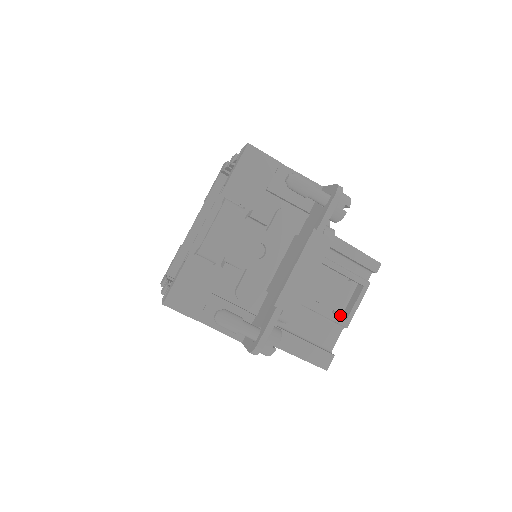
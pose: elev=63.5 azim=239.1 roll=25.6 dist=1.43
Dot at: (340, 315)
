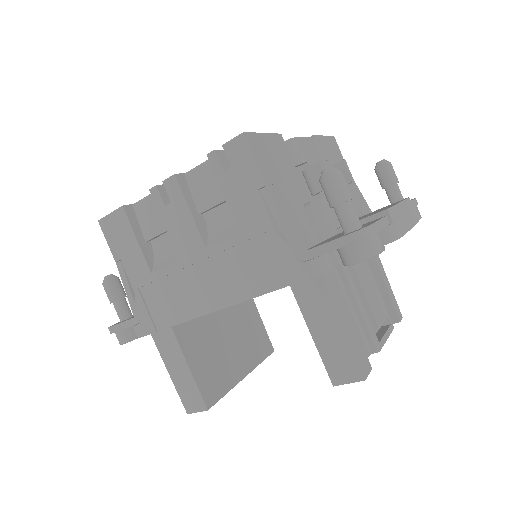
Dot at: occluded
